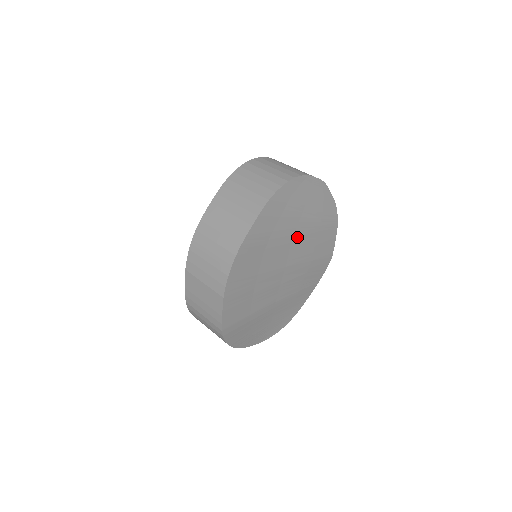
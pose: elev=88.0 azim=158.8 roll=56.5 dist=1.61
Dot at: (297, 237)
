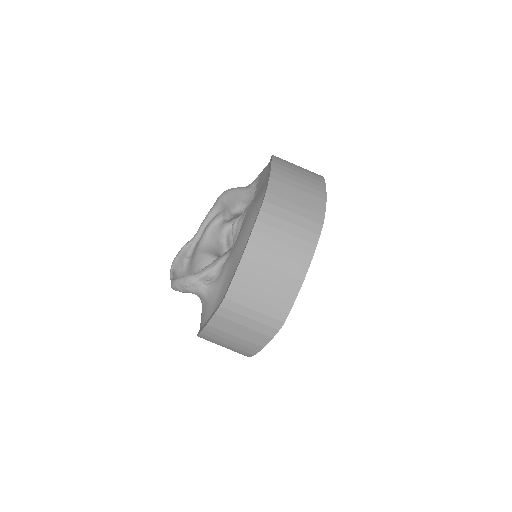
Dot at: occluded
